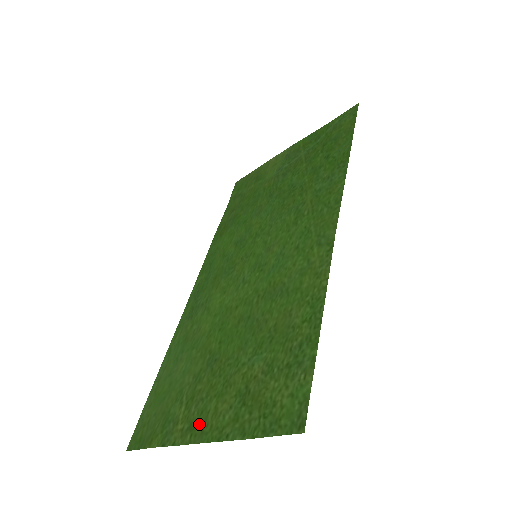
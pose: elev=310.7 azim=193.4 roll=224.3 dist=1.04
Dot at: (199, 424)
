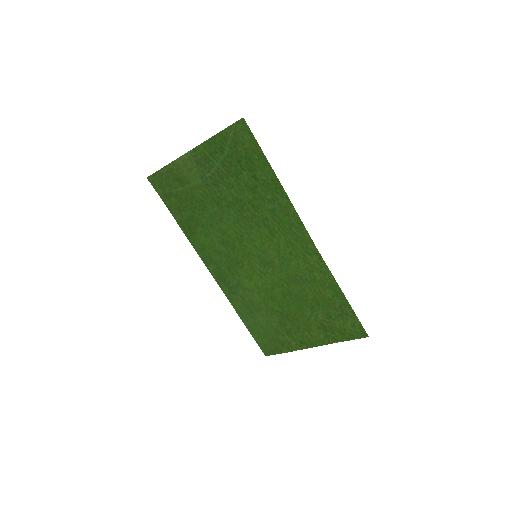
Dot at: (306, 341)
